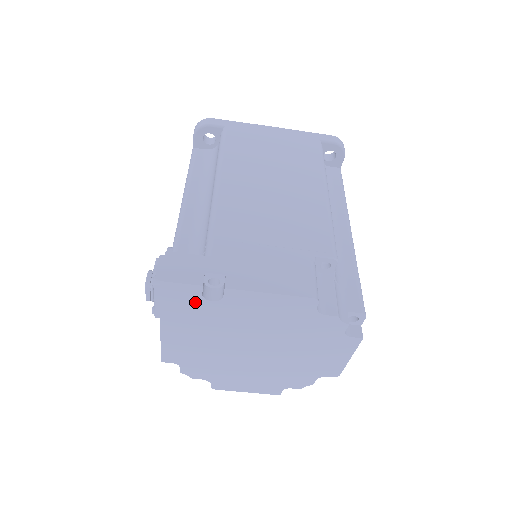
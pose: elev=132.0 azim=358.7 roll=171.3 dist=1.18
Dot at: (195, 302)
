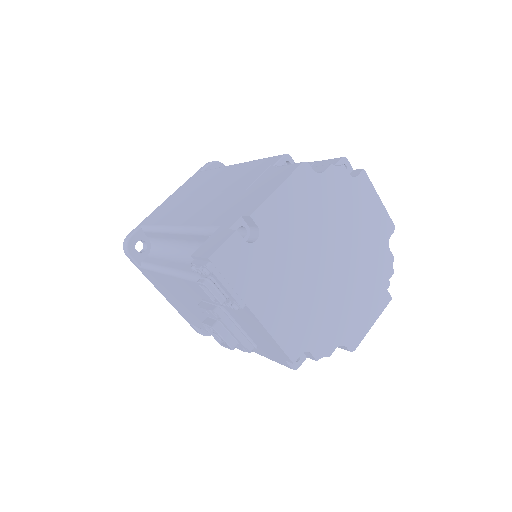
Dot at: (248, 255)
